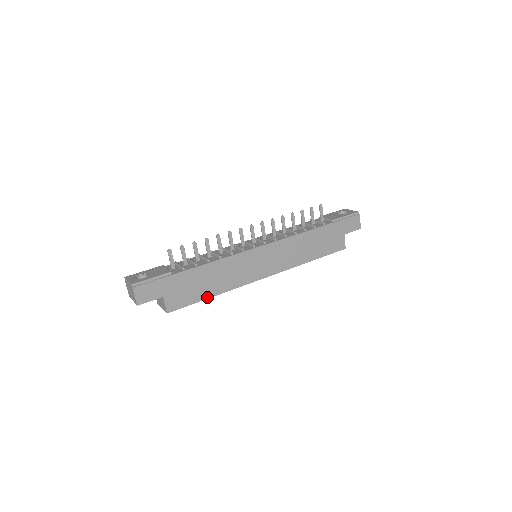
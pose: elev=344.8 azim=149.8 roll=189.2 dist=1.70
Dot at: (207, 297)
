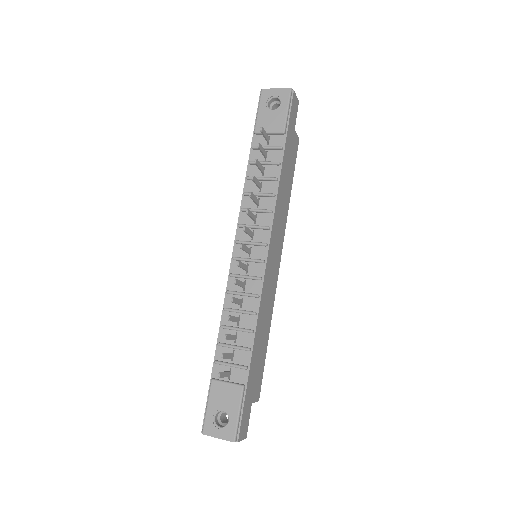
Dot at: (266, 346)
